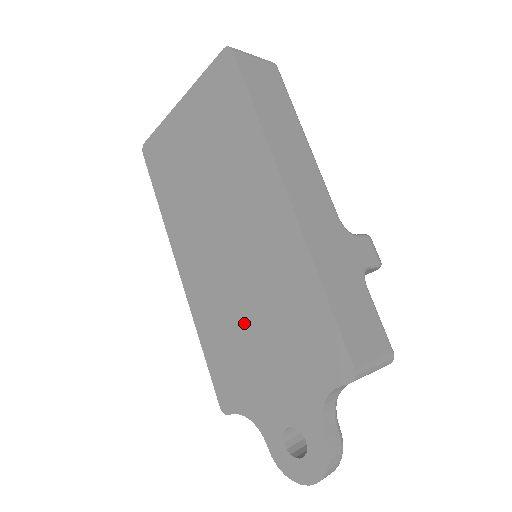
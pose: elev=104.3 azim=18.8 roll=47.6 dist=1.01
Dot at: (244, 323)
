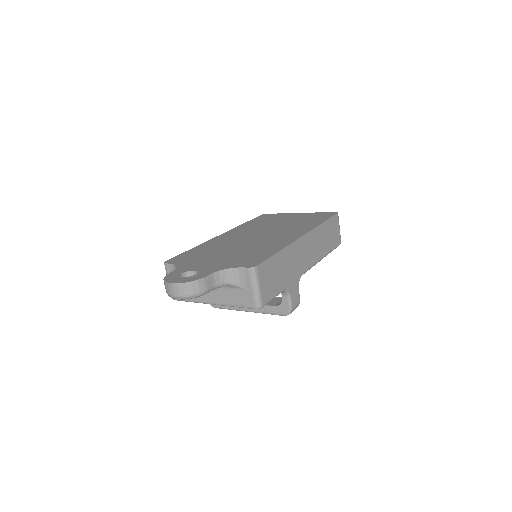
Dot at: (227, 249)
